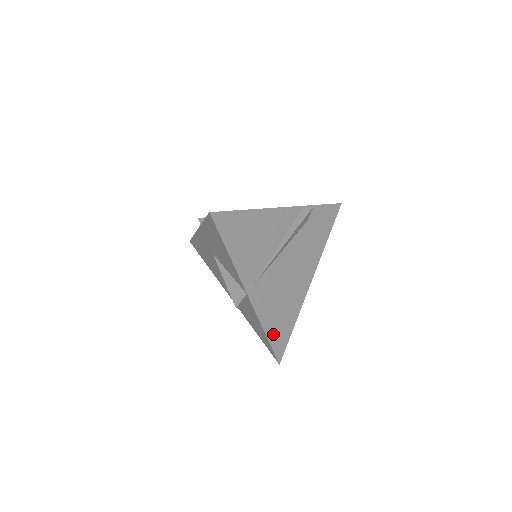
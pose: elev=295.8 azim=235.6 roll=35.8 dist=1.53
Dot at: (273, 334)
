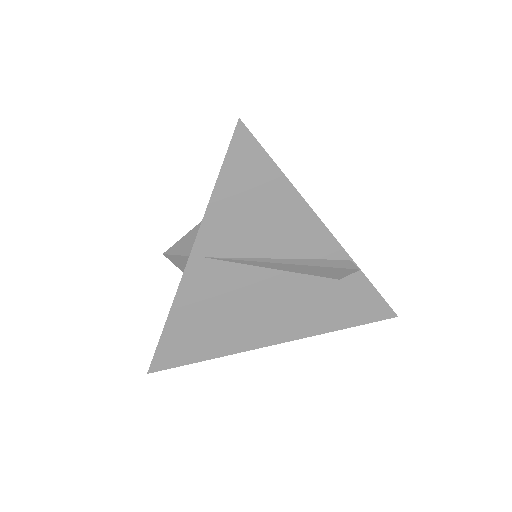
Dot at: (174, 335)
